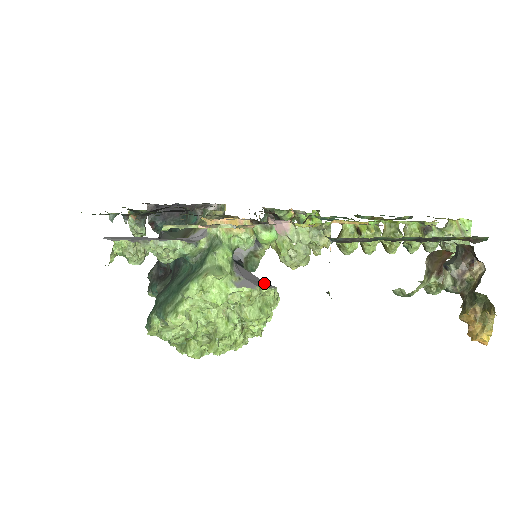
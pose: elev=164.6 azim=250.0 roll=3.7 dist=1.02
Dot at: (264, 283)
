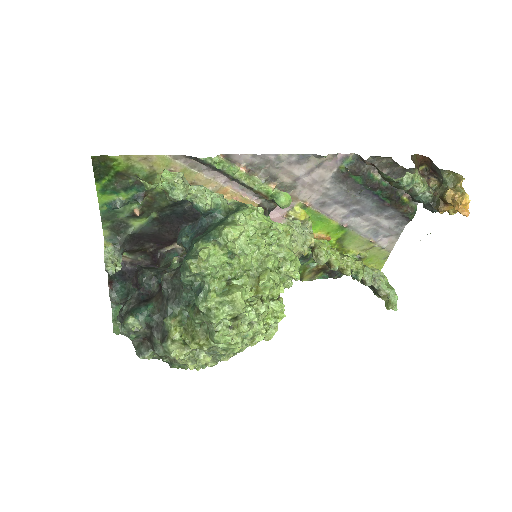
Dot at: occluded
